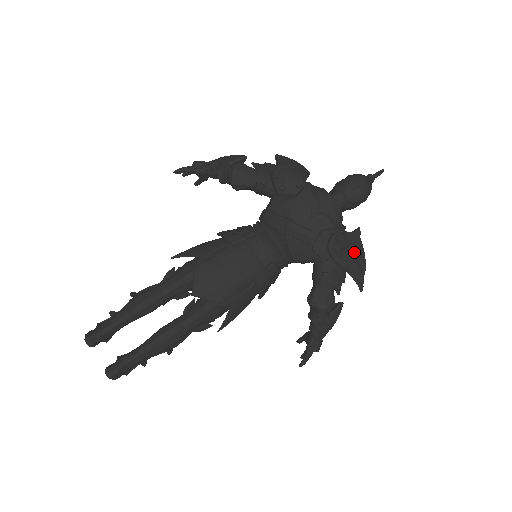
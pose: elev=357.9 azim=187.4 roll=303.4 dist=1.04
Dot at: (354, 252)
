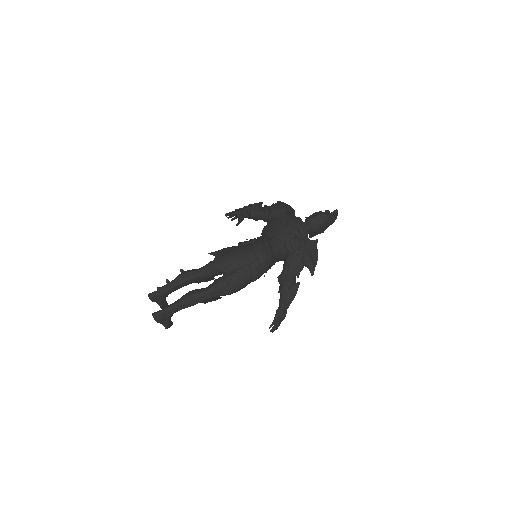
Dot at: (310, 251)
